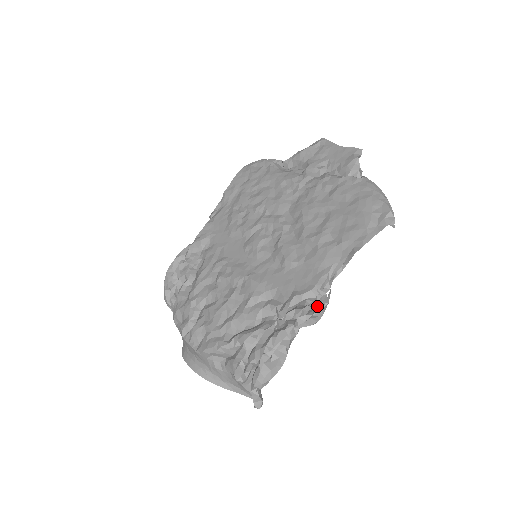
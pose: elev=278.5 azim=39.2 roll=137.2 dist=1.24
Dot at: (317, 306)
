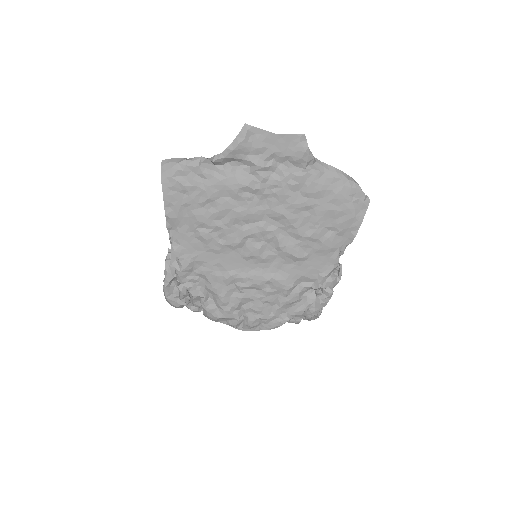
Dot at: (340, 274)
